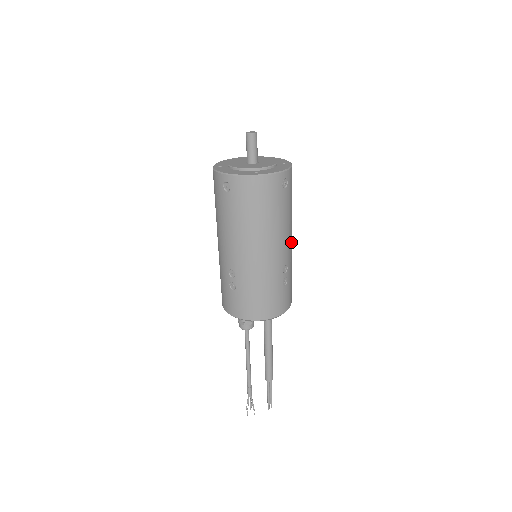
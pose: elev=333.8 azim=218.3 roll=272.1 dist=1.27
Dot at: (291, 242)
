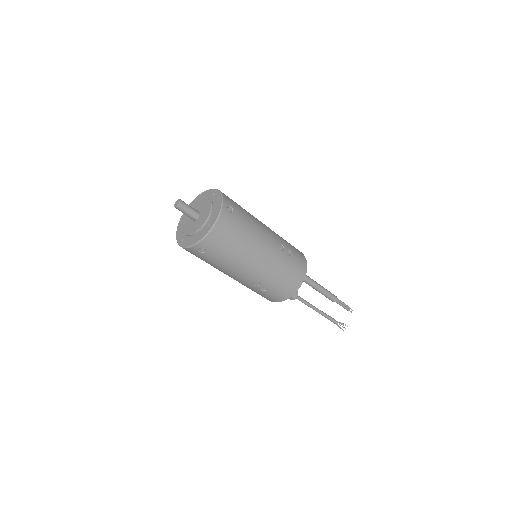
Dot at: (267, 229)
